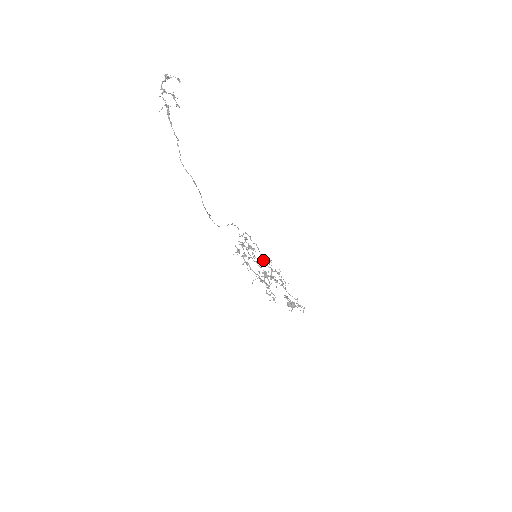
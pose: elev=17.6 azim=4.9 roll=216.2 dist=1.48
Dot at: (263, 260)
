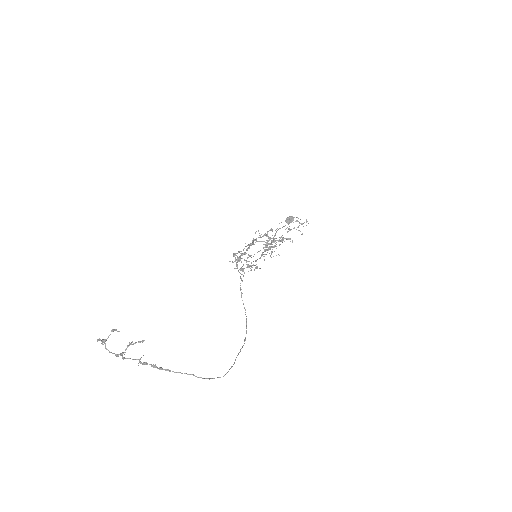
Dot at: (255, 240)
